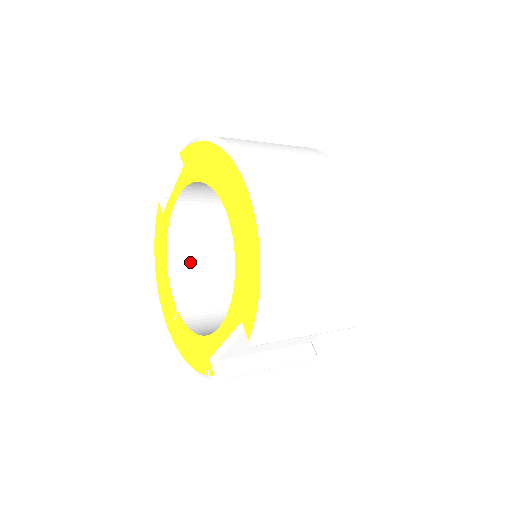
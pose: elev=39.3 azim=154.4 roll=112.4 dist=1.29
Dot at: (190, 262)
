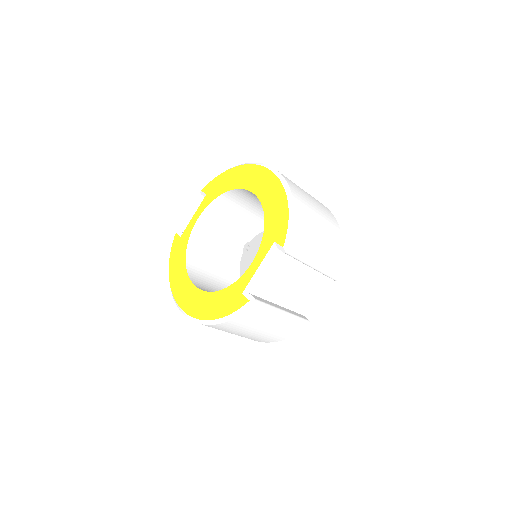
Dot at: (200, 272)
